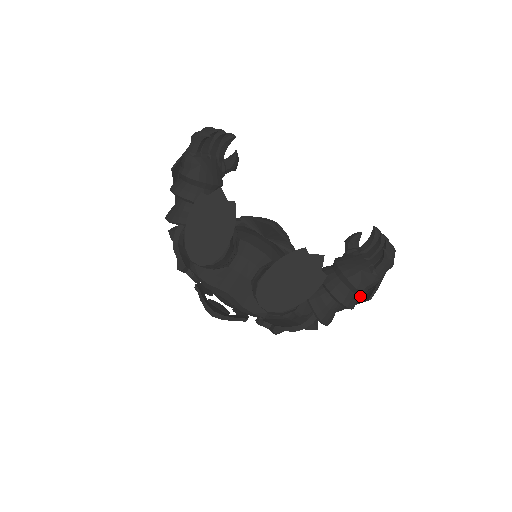
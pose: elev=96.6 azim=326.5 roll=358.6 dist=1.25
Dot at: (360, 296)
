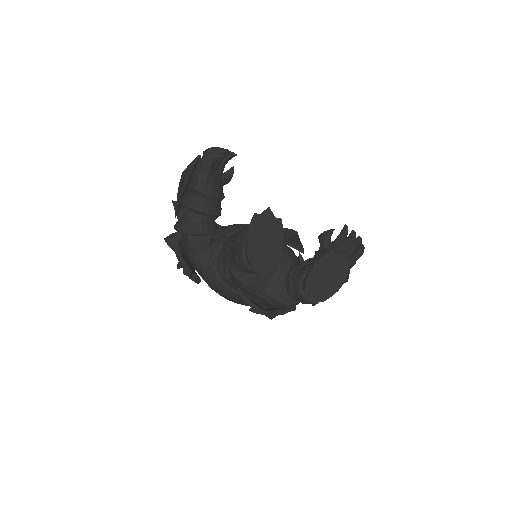
Dot at: occluded
